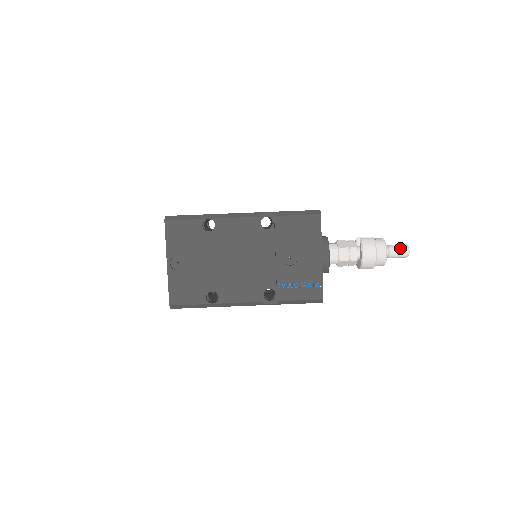
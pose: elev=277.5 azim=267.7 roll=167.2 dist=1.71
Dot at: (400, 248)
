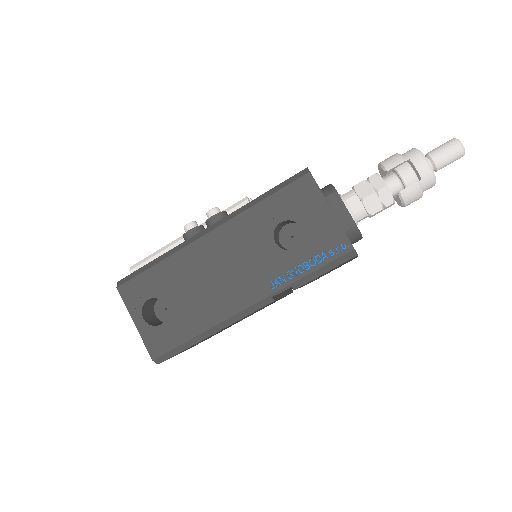
Dot at: (452, 161)
